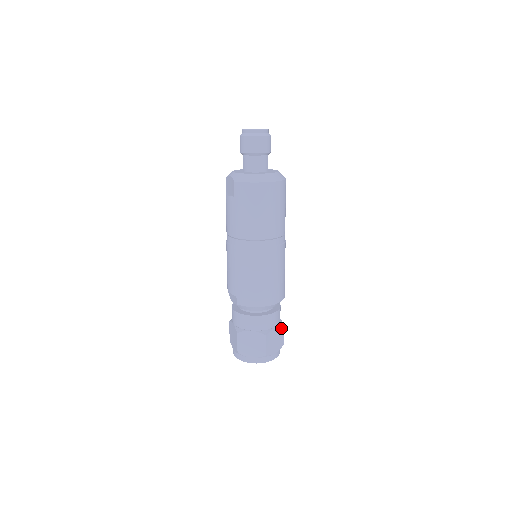
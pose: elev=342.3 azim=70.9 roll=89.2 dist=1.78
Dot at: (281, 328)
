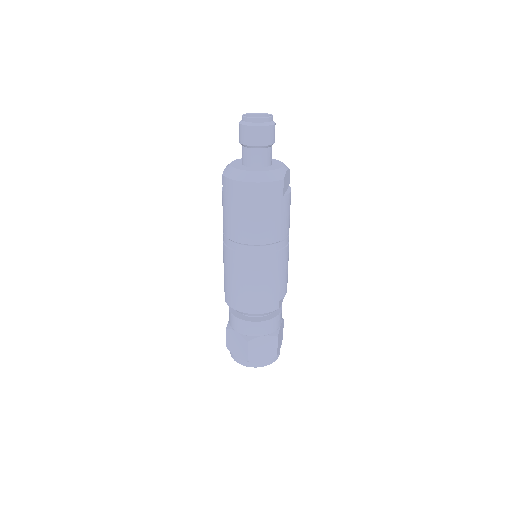
Dot at: (273, 338)
